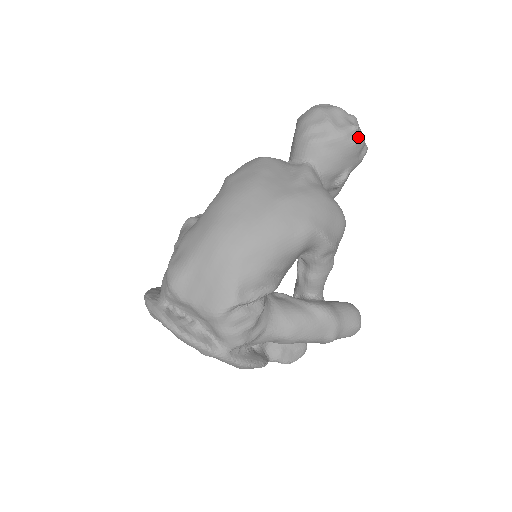
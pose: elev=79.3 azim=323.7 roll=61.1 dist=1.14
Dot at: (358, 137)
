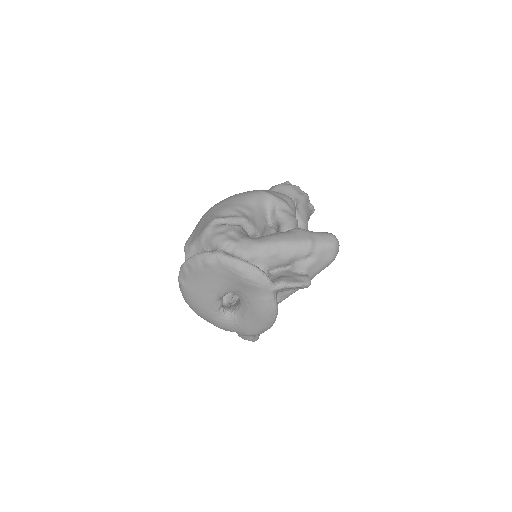
Dot at: (292, 185)
